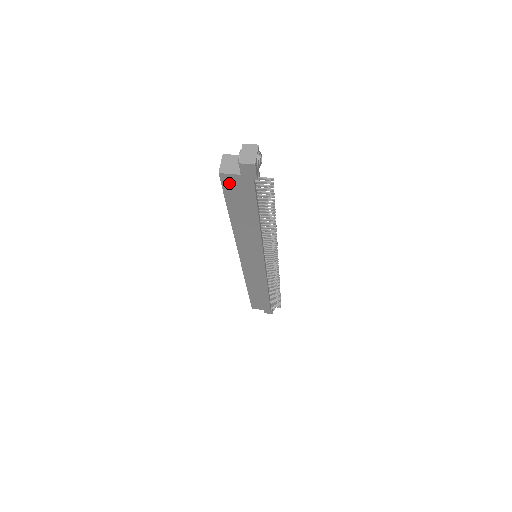
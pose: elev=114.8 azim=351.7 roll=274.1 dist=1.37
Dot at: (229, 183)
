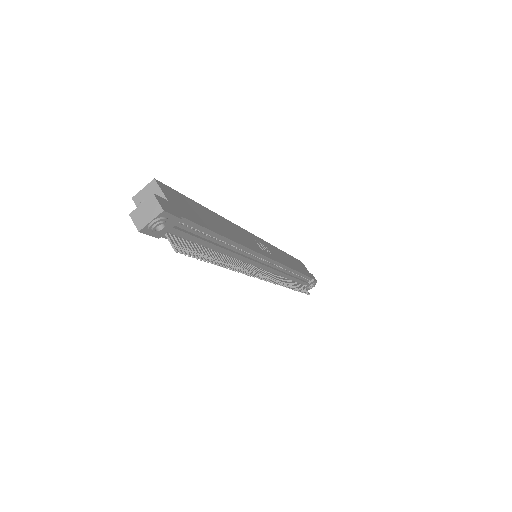
Dot at: occluded
